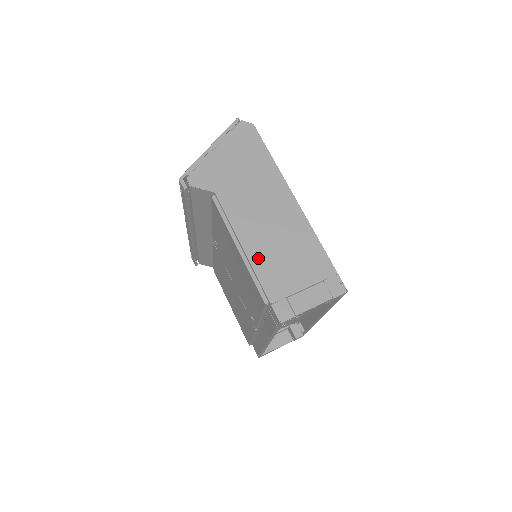
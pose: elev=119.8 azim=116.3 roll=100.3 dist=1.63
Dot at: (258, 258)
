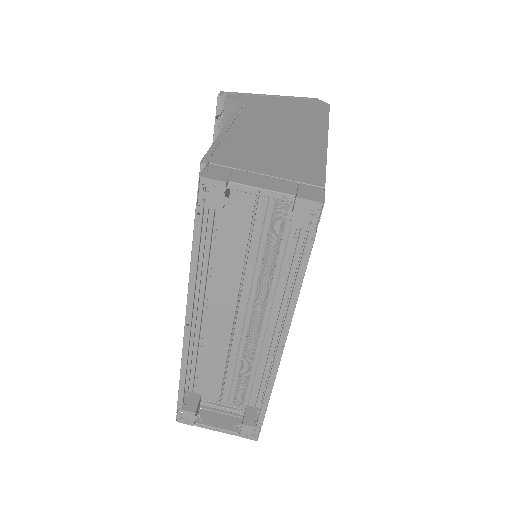
Dot at: (237, 140)
